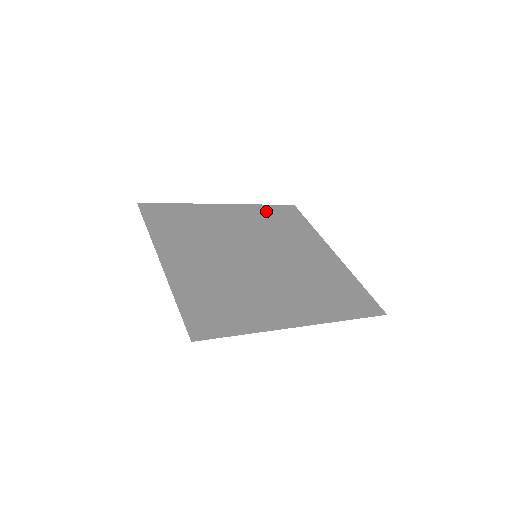
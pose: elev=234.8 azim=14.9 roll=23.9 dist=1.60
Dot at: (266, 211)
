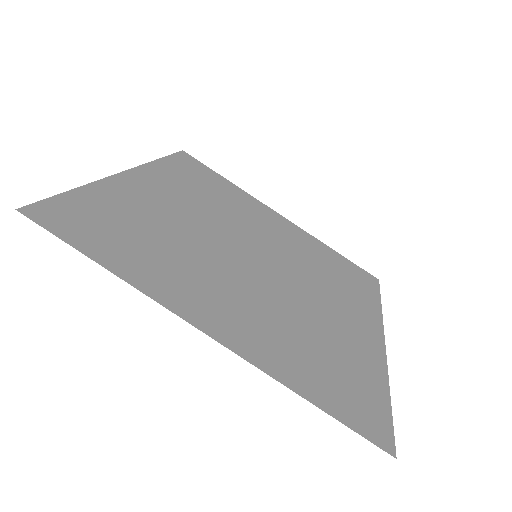
Dot at: (176, 170)
